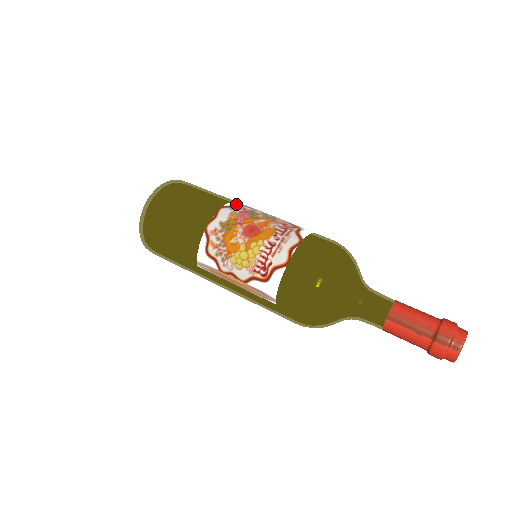
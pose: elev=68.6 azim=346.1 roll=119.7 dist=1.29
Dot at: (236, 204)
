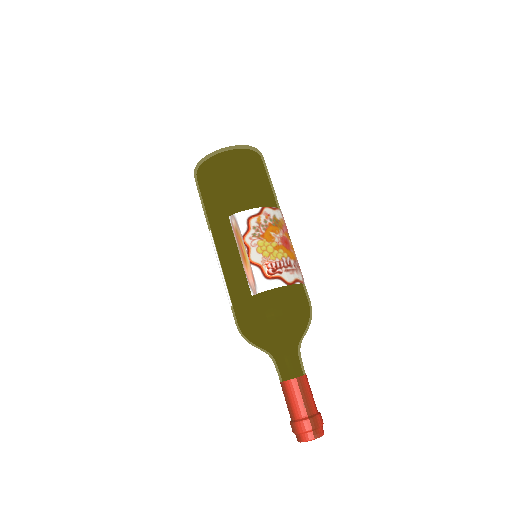
Dot at: occluded
